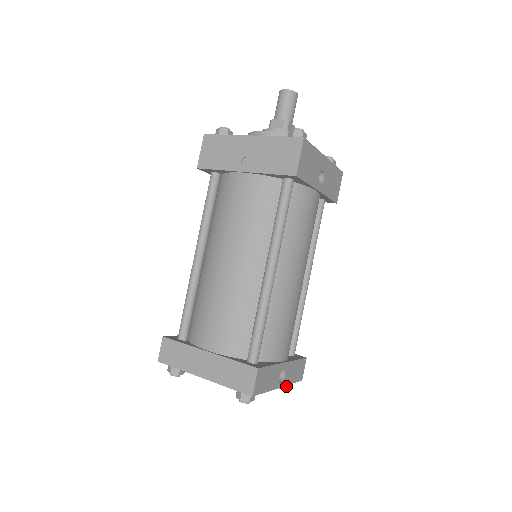
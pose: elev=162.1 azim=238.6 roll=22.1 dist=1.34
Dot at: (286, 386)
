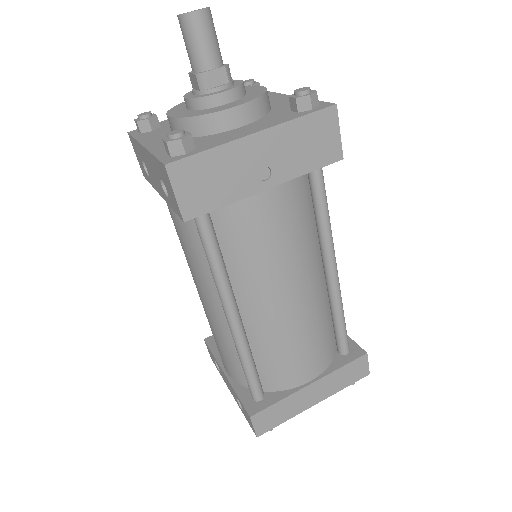
Dot at: occluded
